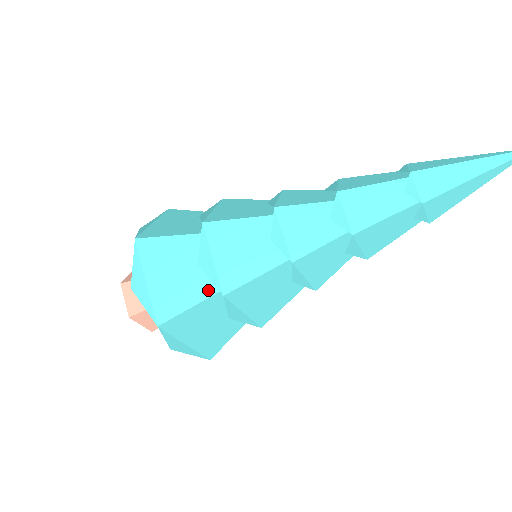
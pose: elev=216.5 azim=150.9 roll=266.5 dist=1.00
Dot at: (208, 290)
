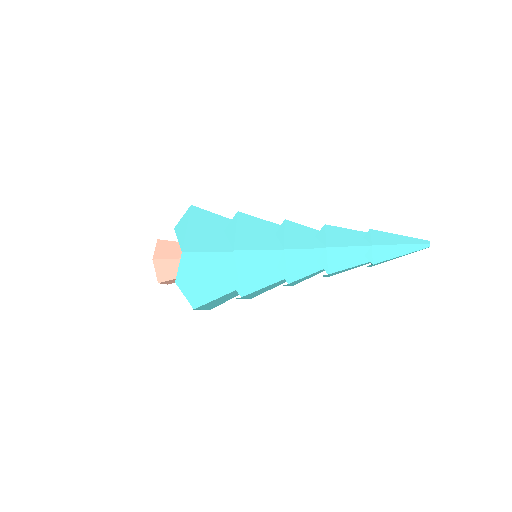
Dot at: (229, 289)
